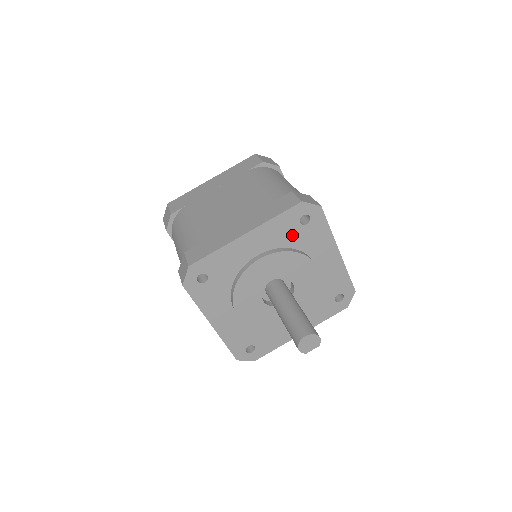
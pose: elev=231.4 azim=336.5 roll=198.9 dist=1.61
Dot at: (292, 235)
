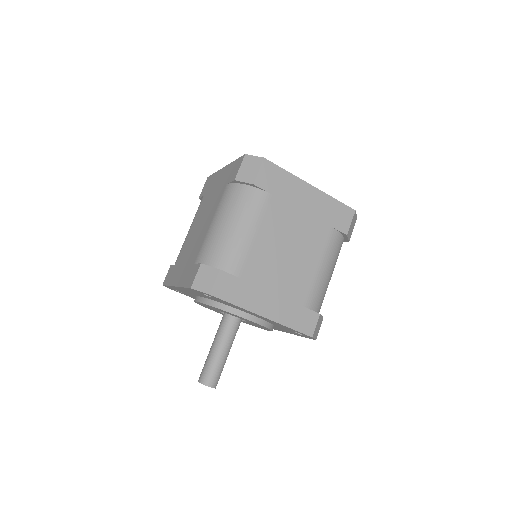
Dot at: (209, 297)
